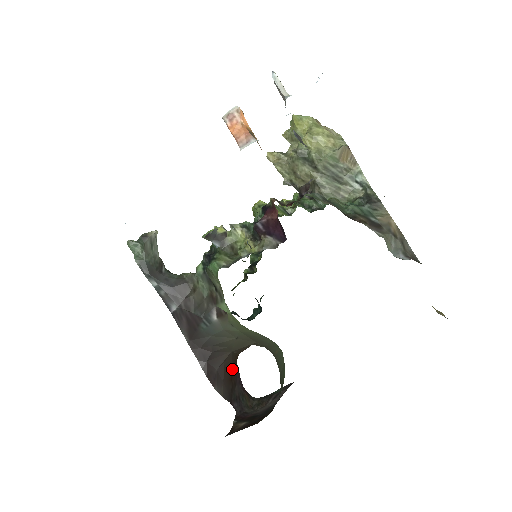
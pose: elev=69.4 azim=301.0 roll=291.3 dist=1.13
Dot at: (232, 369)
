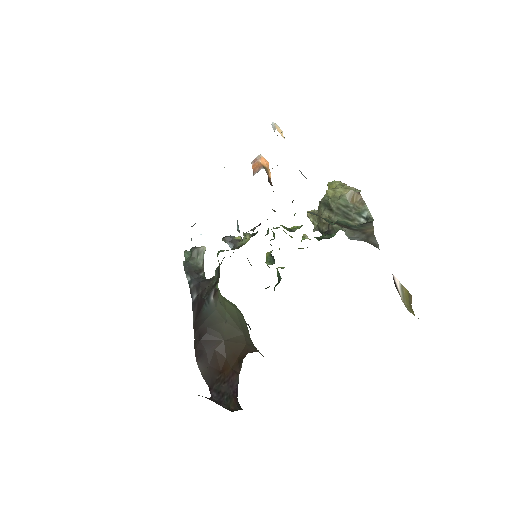
Dot at: (225, 364)
